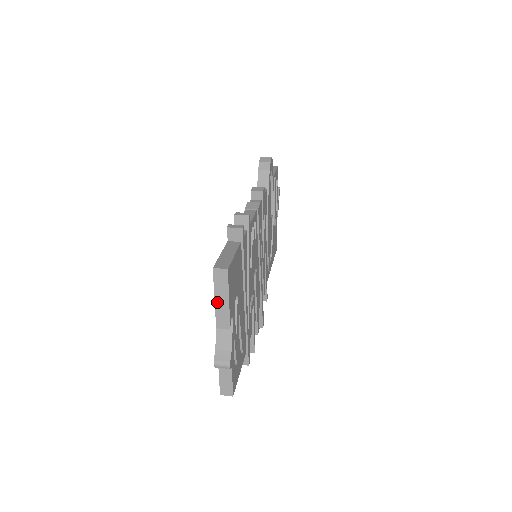
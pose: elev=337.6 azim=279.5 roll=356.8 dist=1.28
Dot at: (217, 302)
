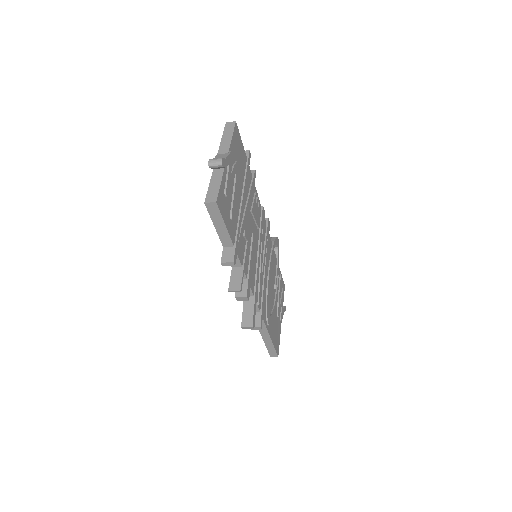
Dot at: (223, 139)
